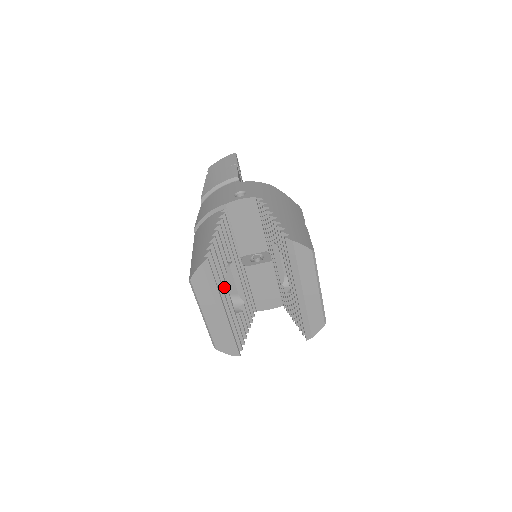
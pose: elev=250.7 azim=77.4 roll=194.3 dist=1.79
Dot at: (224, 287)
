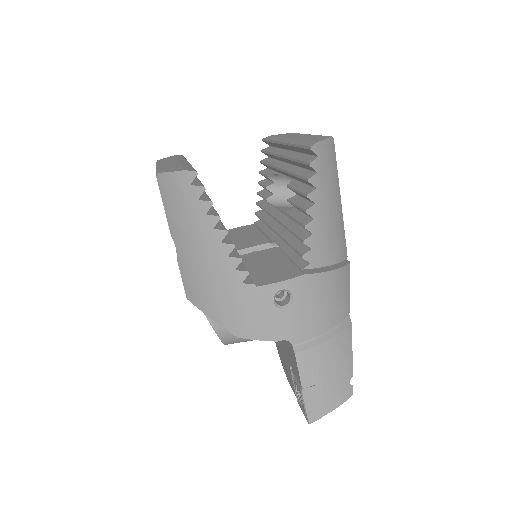
Dot at: occluded
